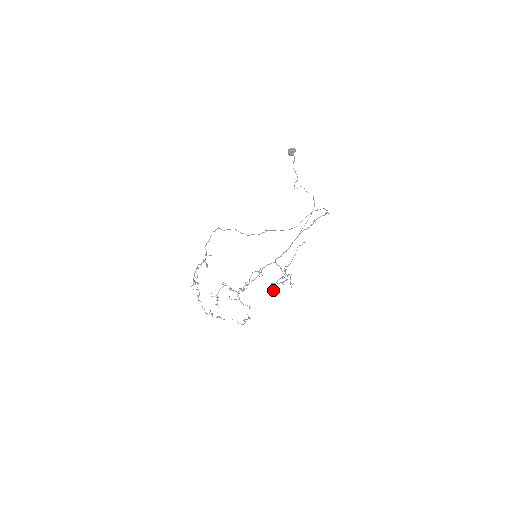
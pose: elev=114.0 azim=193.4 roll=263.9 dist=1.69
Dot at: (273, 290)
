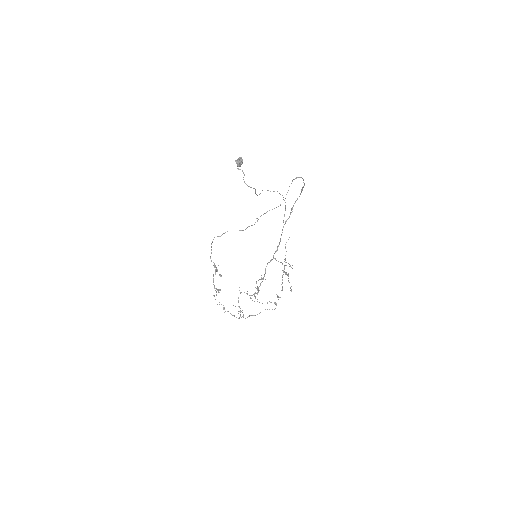
Dot at: occluded
